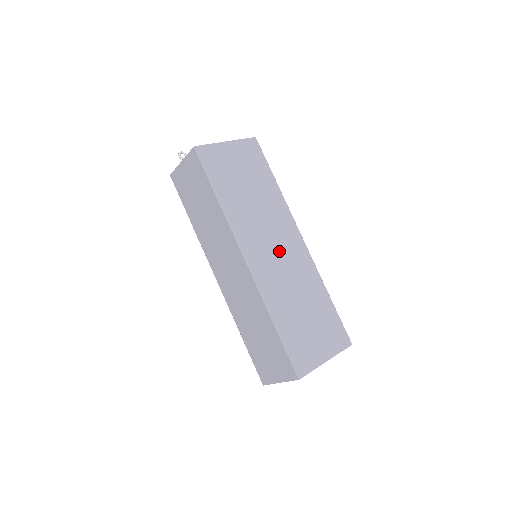
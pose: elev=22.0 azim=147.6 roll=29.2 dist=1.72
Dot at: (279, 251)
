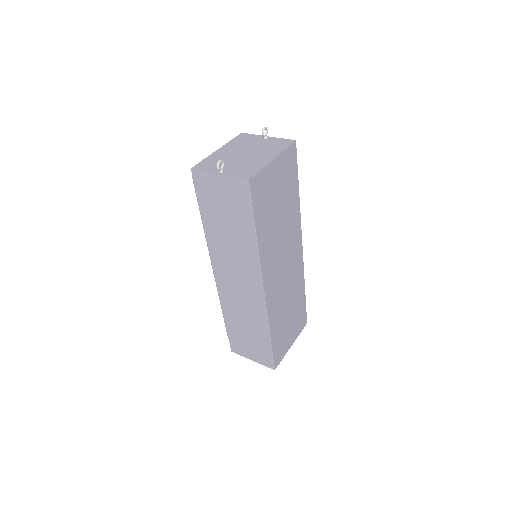
Dot at: (286, 268)
